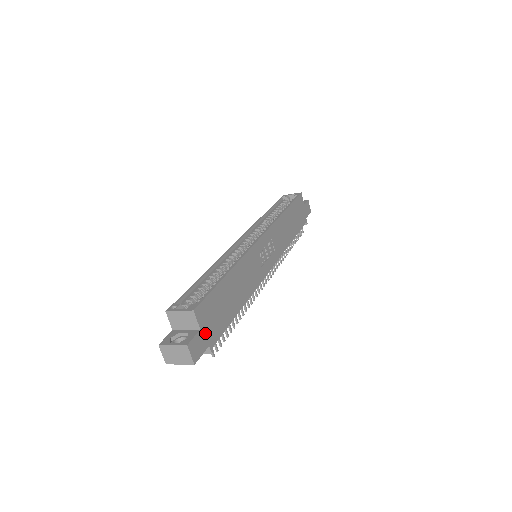
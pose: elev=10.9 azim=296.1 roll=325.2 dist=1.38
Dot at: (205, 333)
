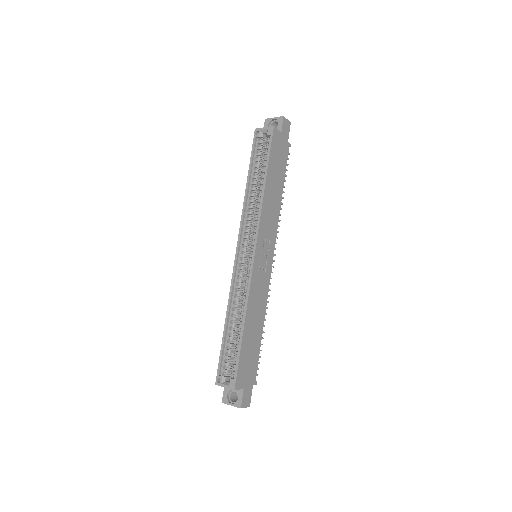
Dot at: (247, 385)
